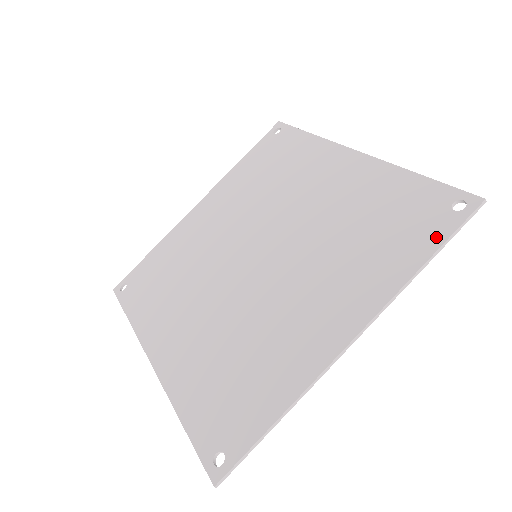
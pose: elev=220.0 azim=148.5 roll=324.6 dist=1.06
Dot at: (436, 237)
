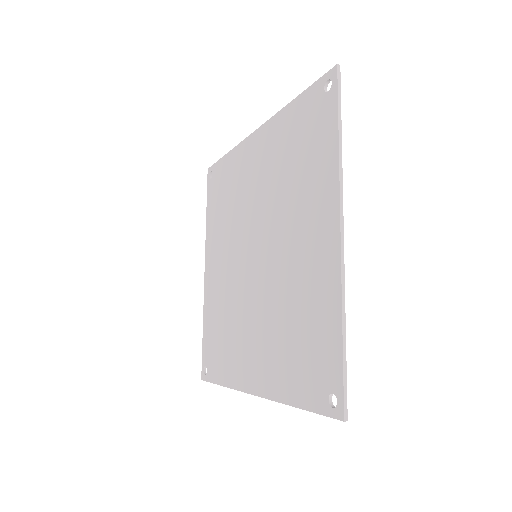
Dot at: (331, 117)
